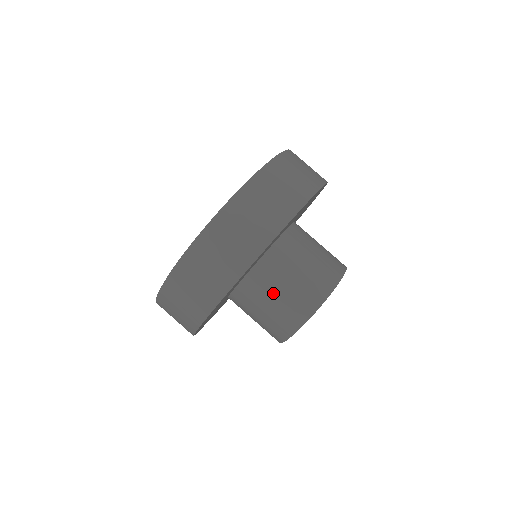
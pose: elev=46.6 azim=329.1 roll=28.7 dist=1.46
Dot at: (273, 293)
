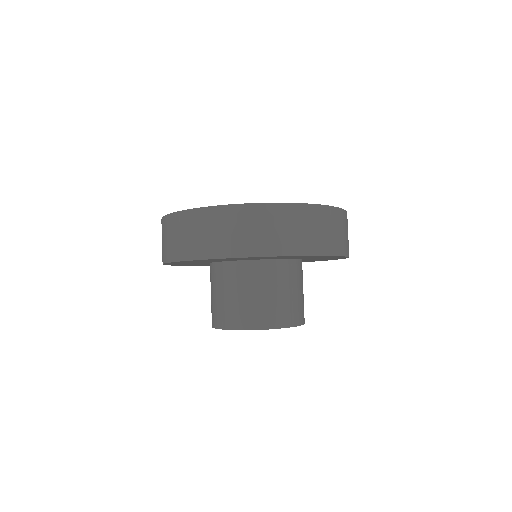
Dot at: occluded
